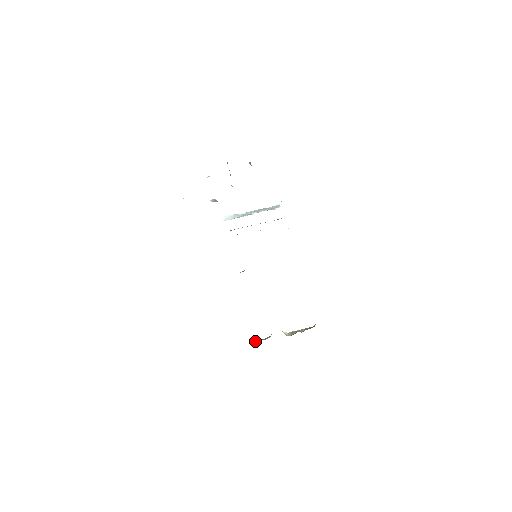
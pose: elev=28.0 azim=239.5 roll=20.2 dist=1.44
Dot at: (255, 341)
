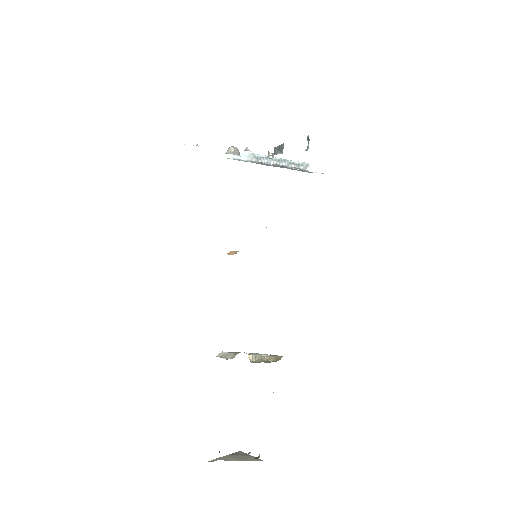
Dot at: (217, 355)
